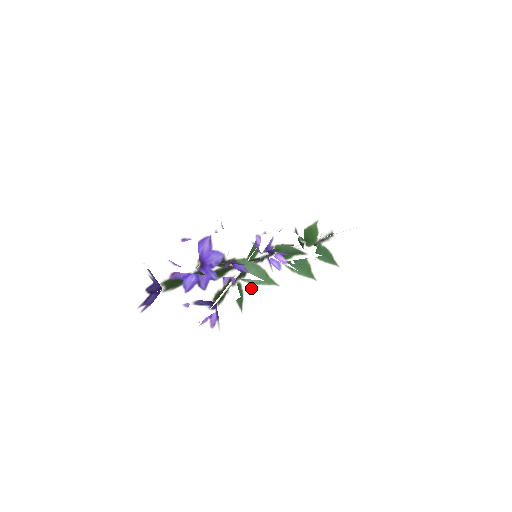
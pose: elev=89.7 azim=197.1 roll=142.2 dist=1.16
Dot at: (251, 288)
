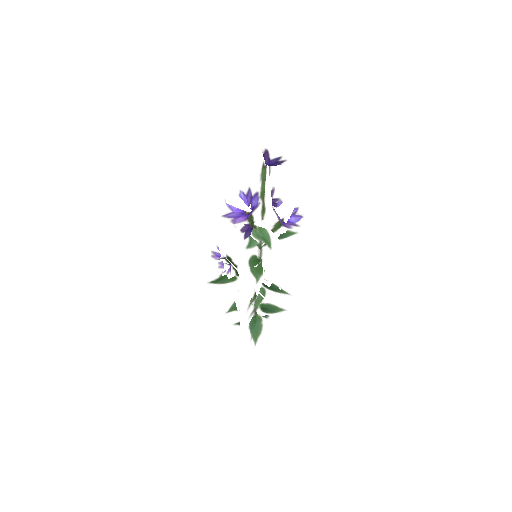
Dot at: (282, 240)
